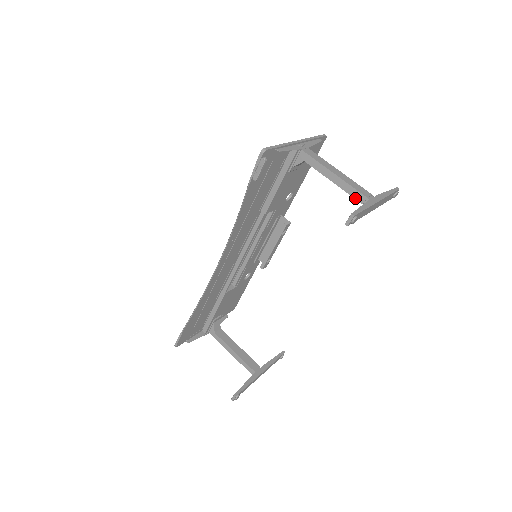
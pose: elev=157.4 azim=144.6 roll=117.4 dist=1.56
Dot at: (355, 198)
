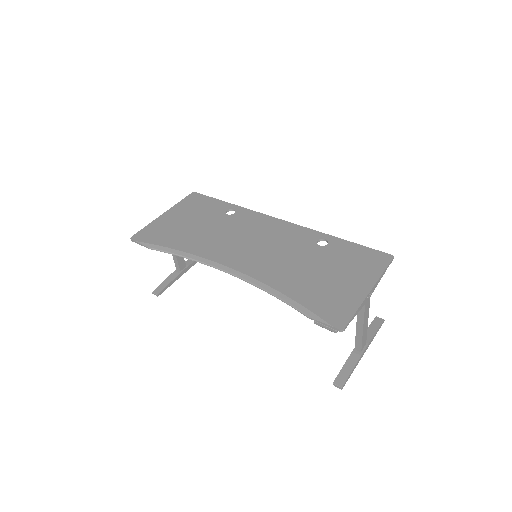
Dot at: (356, 343)
